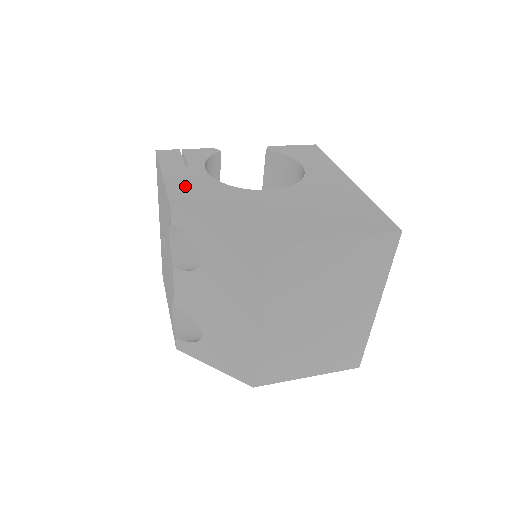
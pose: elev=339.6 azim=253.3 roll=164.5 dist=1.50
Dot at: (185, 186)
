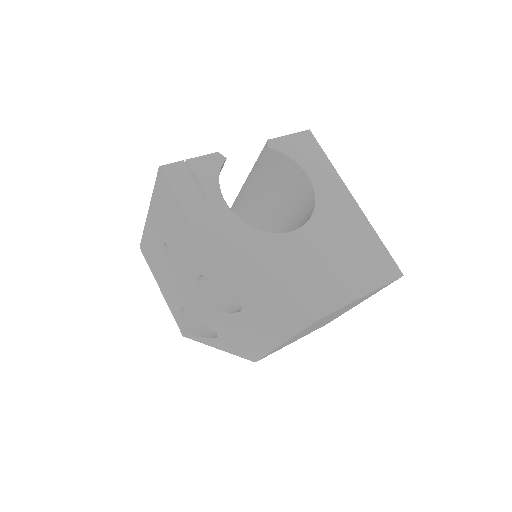
Dot at: (218, 239)
